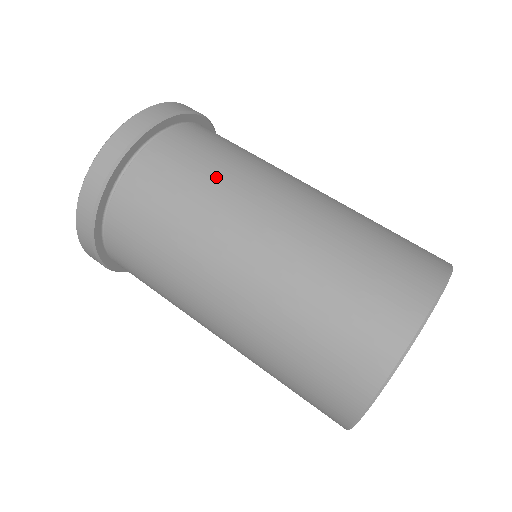
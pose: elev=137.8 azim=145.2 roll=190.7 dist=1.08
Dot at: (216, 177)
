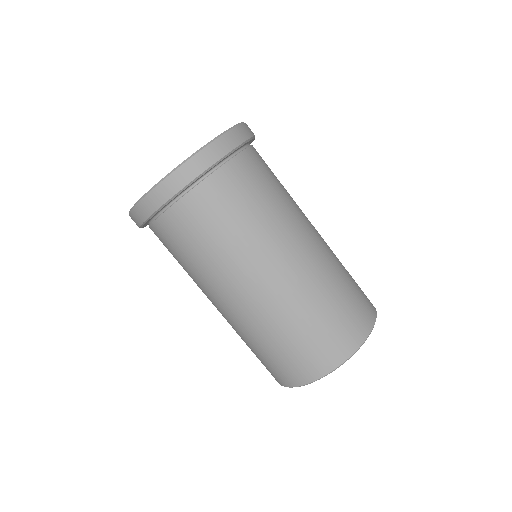
Dot at: (255, 222)
